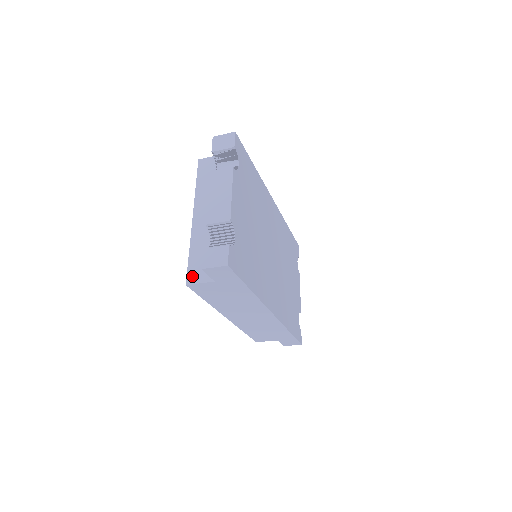
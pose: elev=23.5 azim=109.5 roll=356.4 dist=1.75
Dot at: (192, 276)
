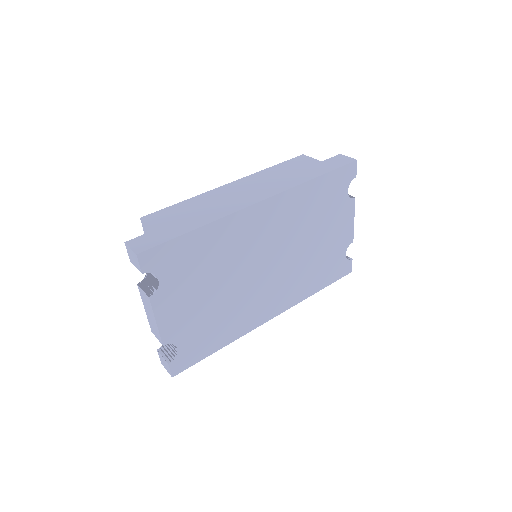
Dot at: occluded
